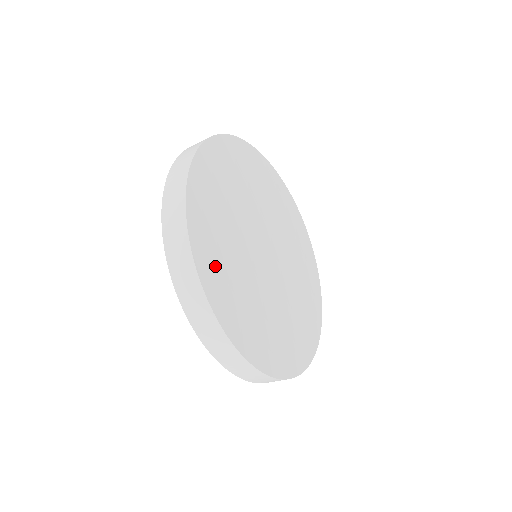
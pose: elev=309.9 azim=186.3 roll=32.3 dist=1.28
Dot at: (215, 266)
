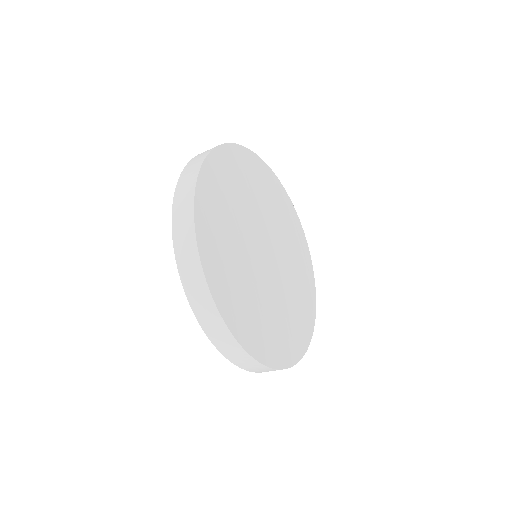
Dot at: (255, 332)
